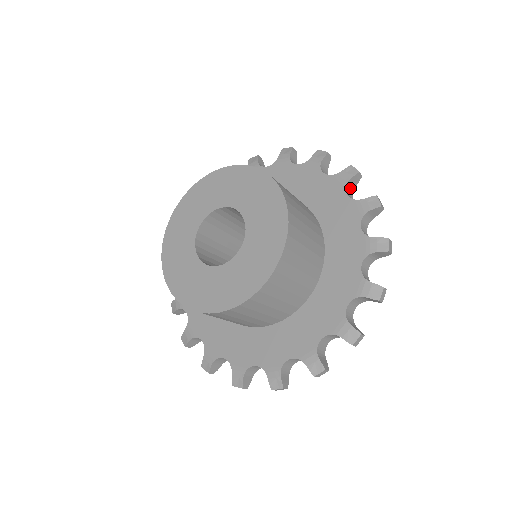
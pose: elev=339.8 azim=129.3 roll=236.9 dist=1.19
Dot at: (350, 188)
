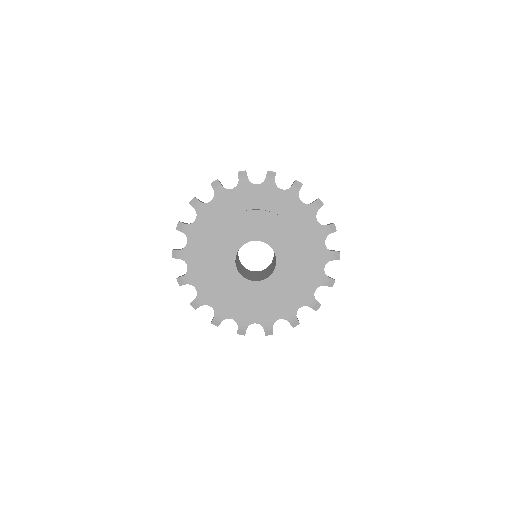
Dot at: occluded
